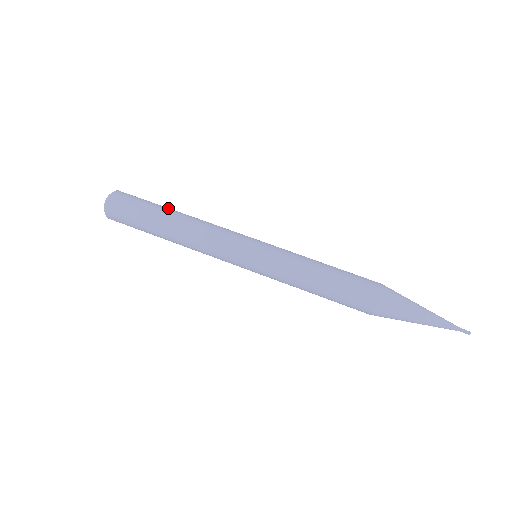
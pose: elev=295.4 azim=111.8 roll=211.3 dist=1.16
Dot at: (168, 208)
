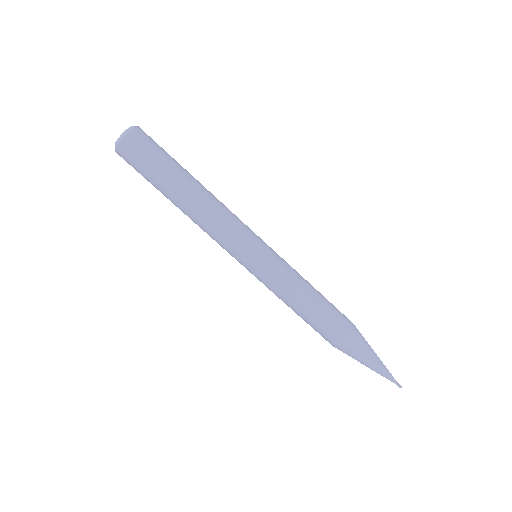
Dot at: (188, 172)
